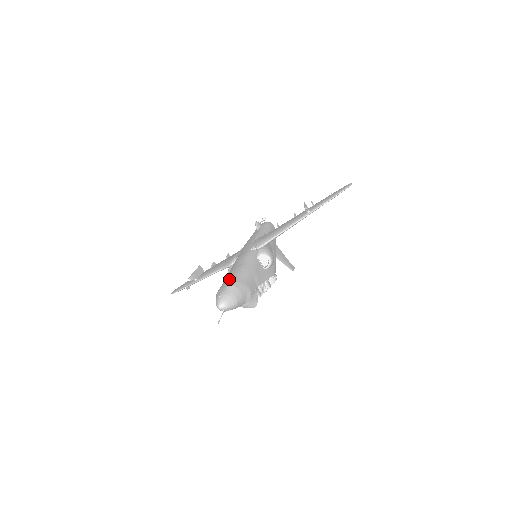
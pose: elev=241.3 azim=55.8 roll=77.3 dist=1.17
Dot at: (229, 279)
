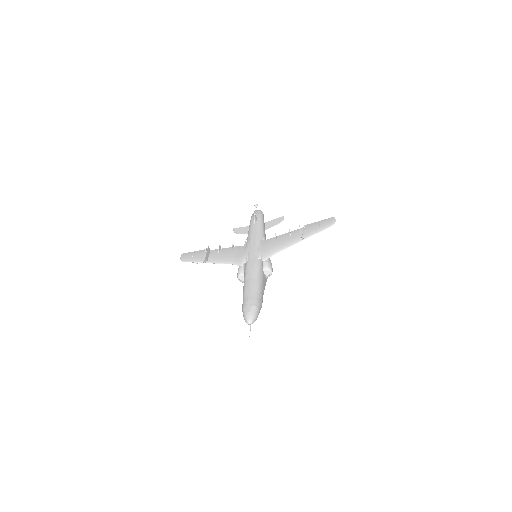
Dot at: (251, 297)
